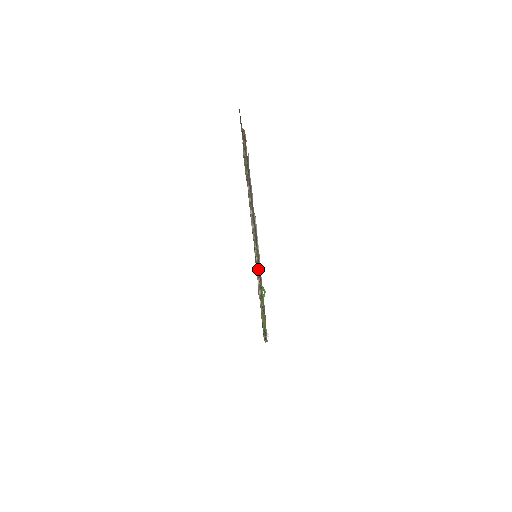
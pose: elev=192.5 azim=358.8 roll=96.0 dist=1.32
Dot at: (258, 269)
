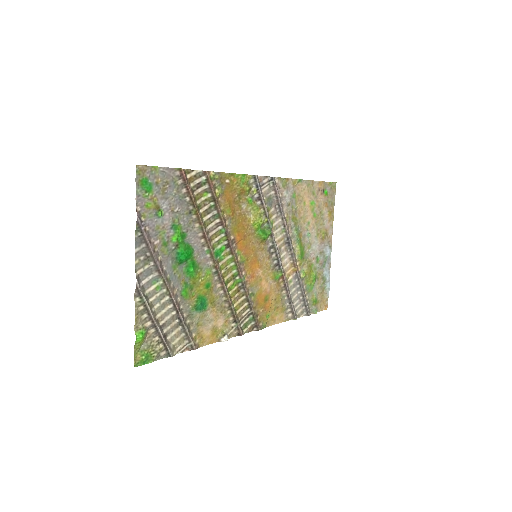
Dot at: (148, 314)
